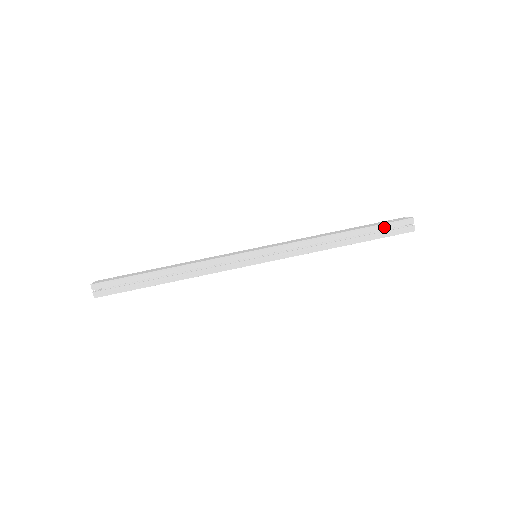
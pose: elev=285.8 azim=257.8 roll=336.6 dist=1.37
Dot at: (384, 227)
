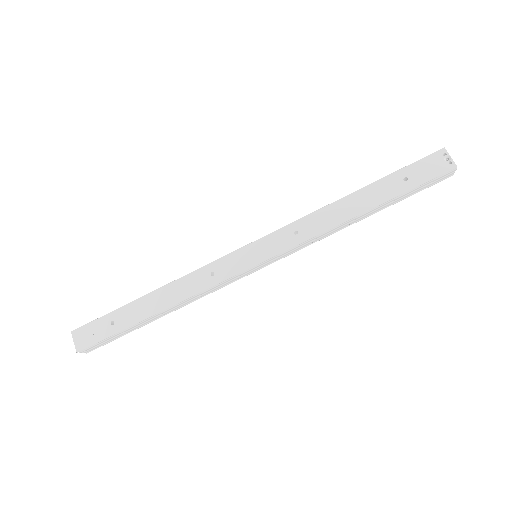
Dot at: (417, 188)
